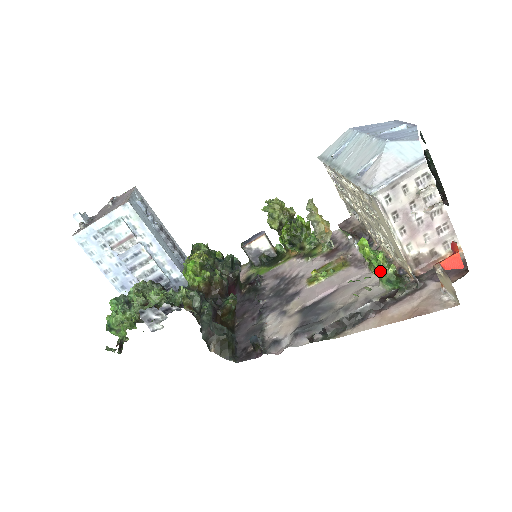
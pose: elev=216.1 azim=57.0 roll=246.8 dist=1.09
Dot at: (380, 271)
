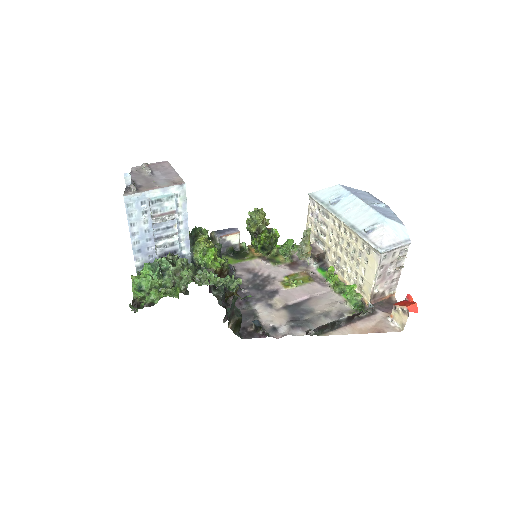
Dot at: (352, 296)
